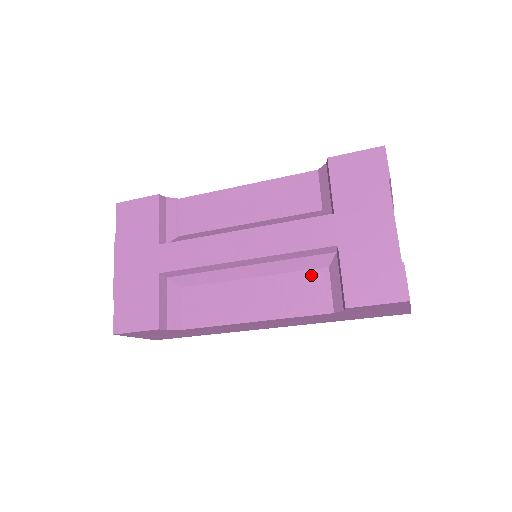
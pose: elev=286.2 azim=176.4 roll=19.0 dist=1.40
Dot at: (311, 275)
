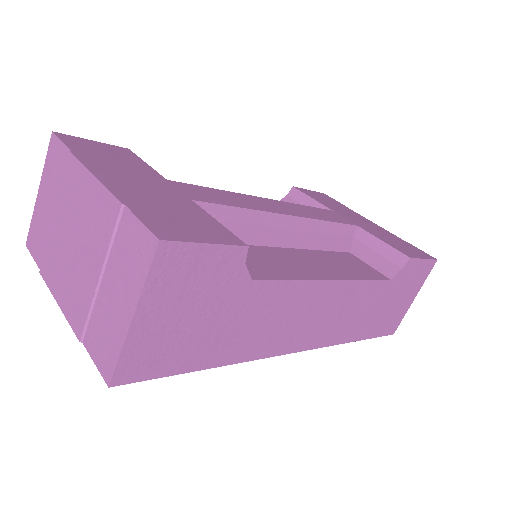
Dot at: (343, 255)
